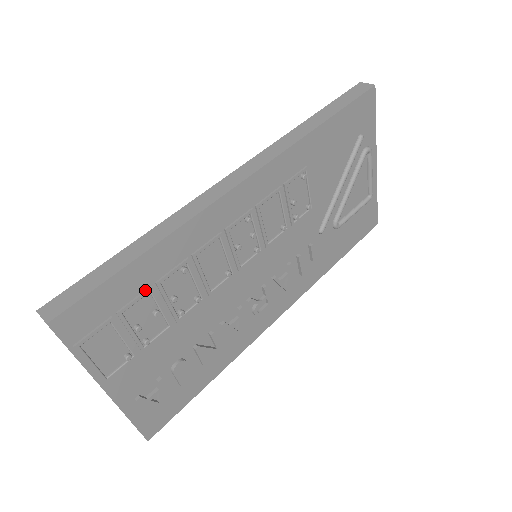
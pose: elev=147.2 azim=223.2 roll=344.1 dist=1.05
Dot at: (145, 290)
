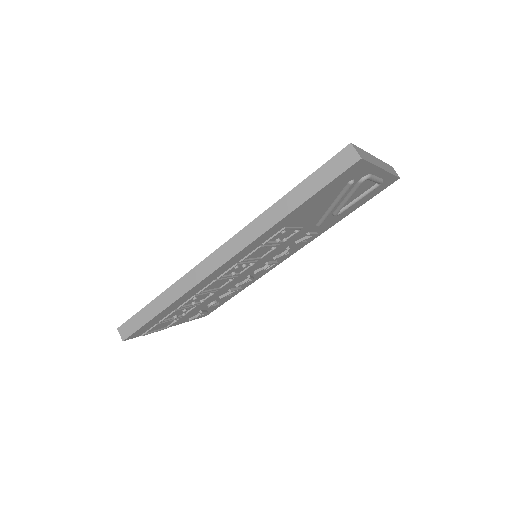
Dot at: (172, 312)
